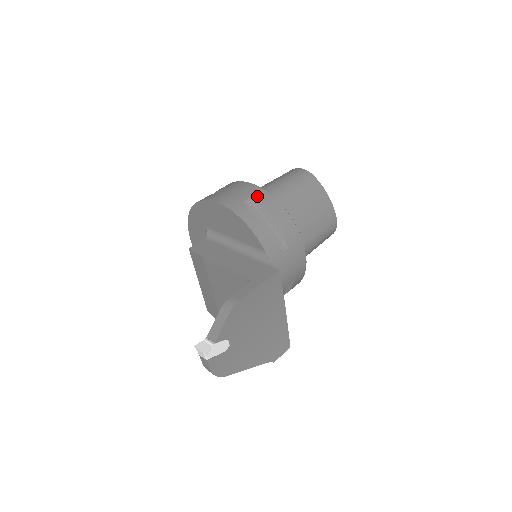
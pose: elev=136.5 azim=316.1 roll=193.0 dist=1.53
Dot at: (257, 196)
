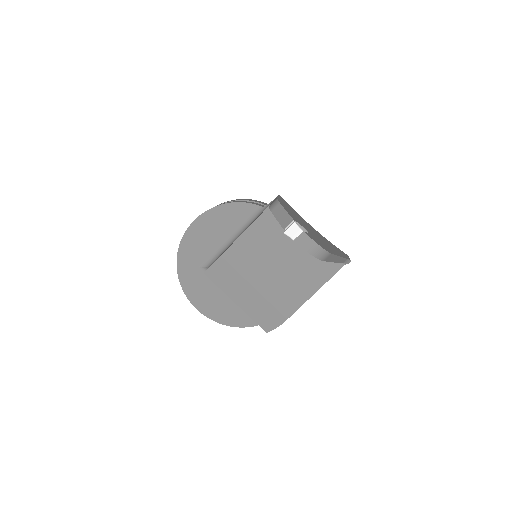
Dot at: occluded
